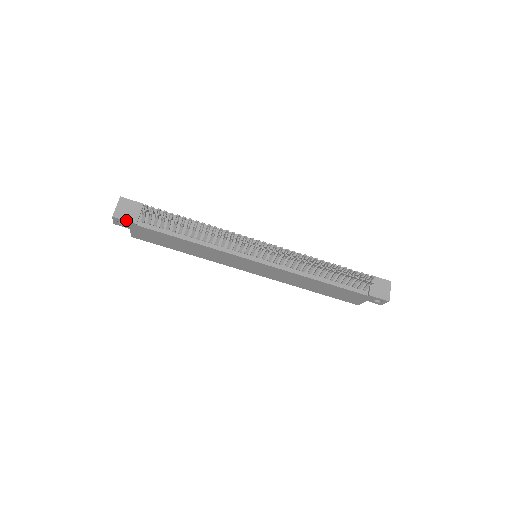
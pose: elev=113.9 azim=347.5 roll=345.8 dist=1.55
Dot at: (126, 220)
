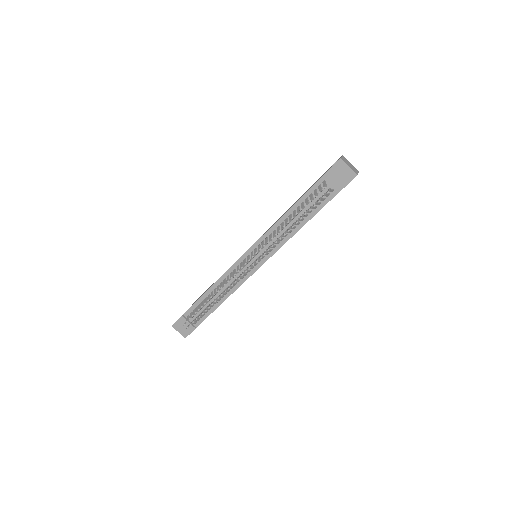
Dot at: (190, 333)
